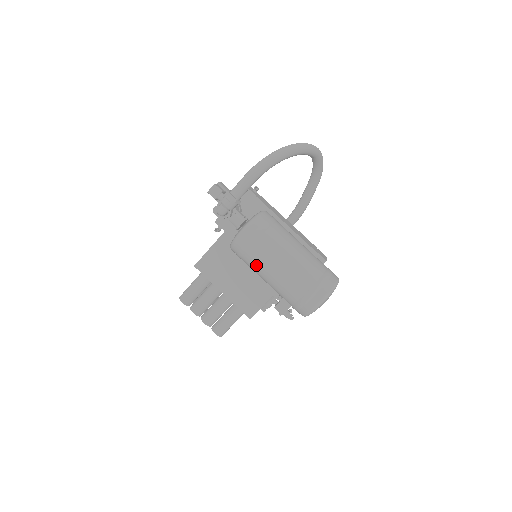
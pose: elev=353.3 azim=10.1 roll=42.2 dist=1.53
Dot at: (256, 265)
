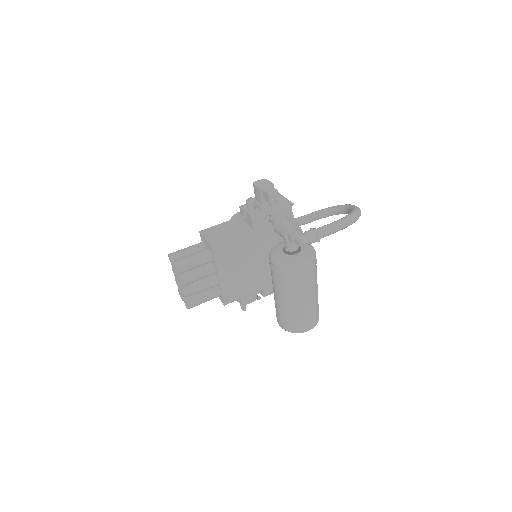
Dot at: (291, 289)
